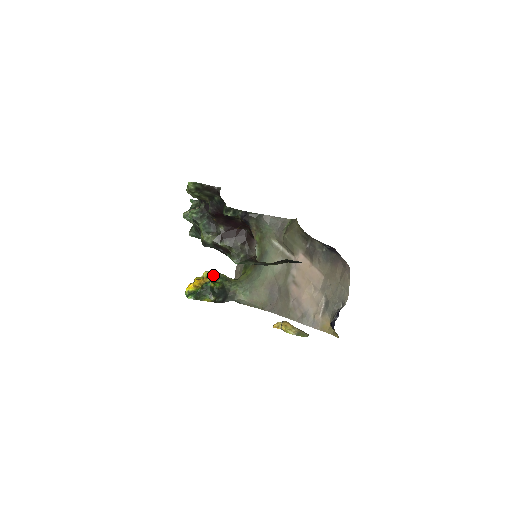
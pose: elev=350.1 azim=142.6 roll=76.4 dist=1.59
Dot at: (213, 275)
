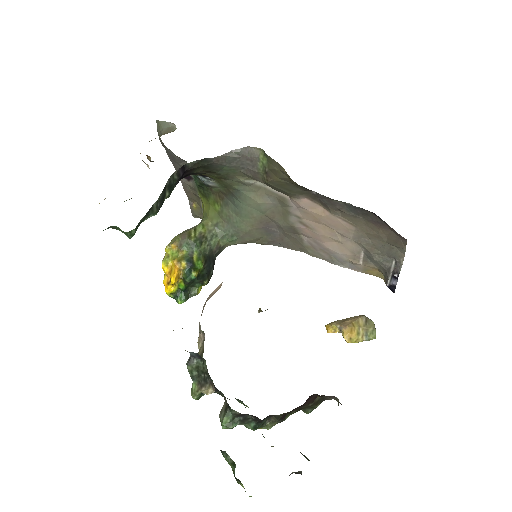
Dot at: (181, 250)
